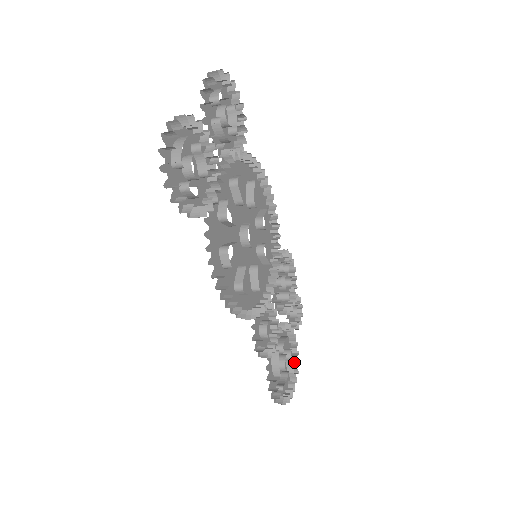
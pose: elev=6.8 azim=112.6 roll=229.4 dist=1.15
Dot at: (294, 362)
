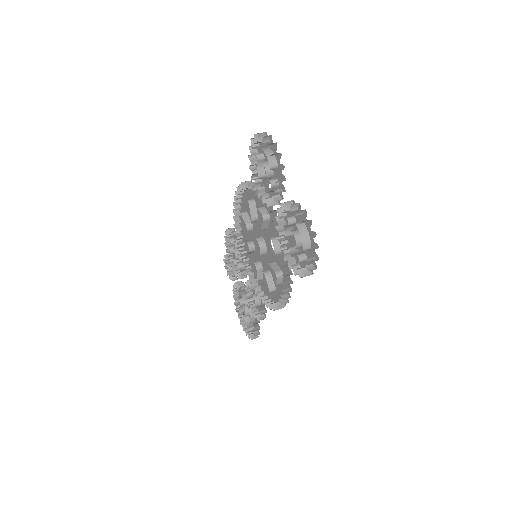
Dot at: (235, 302)
